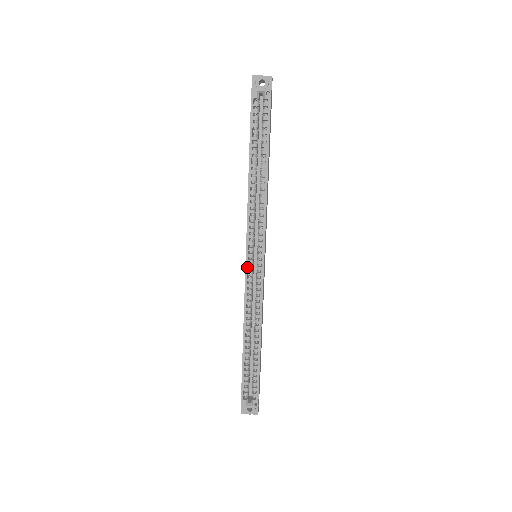
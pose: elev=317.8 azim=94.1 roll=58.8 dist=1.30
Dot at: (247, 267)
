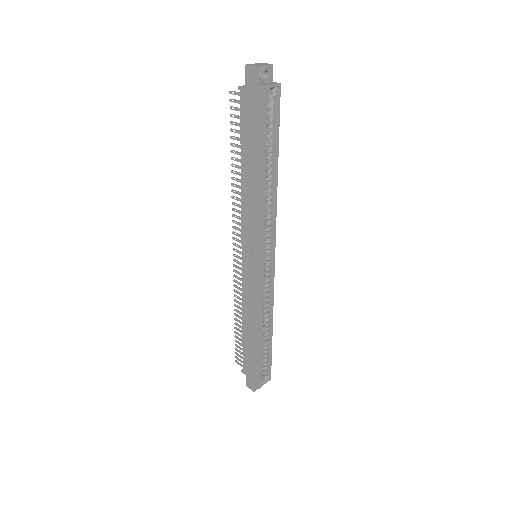
Dot at: occluded
